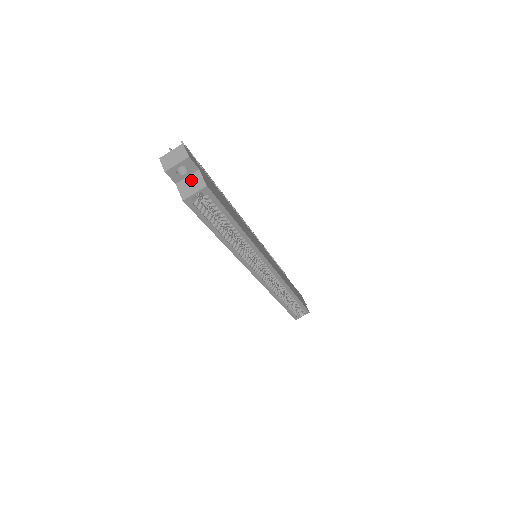
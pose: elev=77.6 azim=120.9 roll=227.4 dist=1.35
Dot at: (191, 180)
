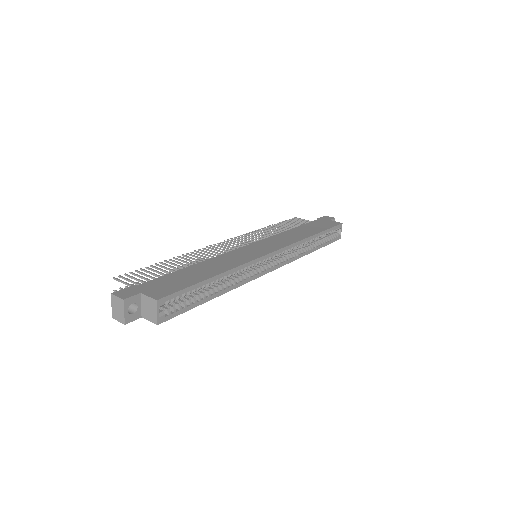
Dot at: (145, 306)
